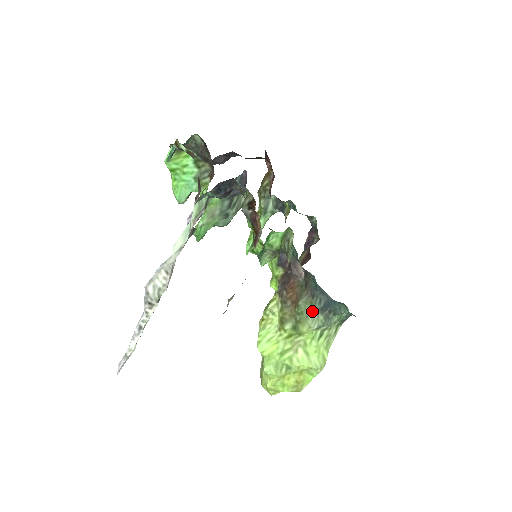
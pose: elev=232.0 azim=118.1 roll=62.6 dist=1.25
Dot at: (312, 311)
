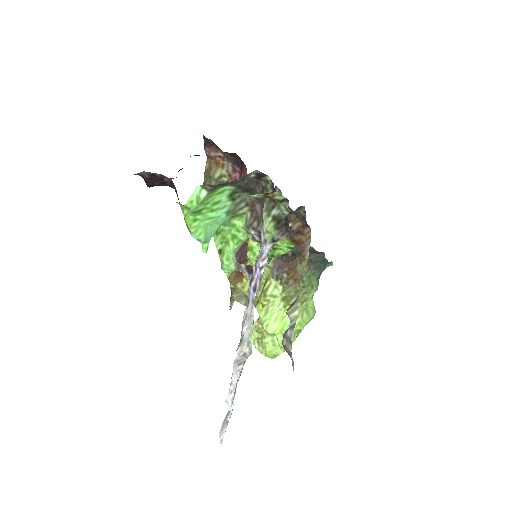
Dot at: (315, 280)
